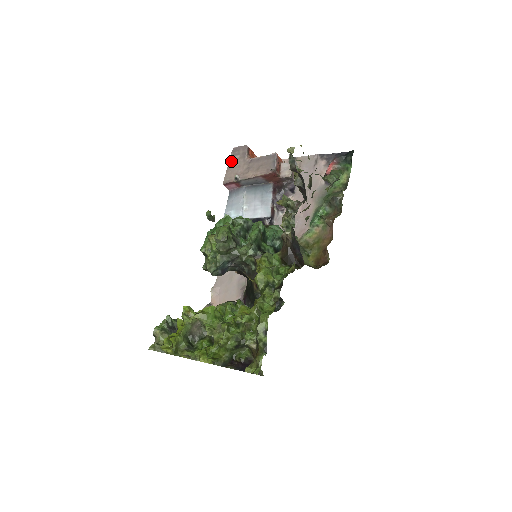
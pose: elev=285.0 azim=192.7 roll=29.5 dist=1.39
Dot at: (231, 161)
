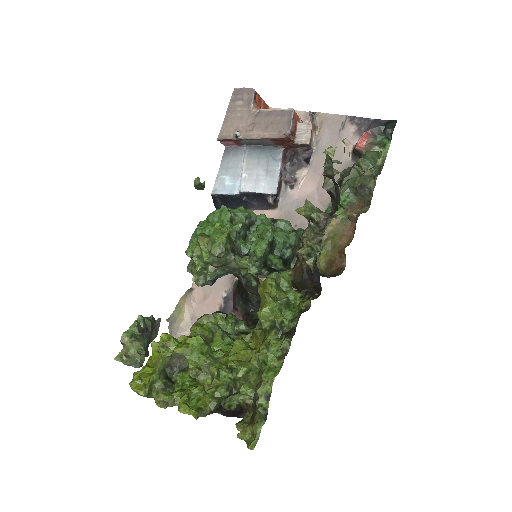
Dot at: (231, 108)
